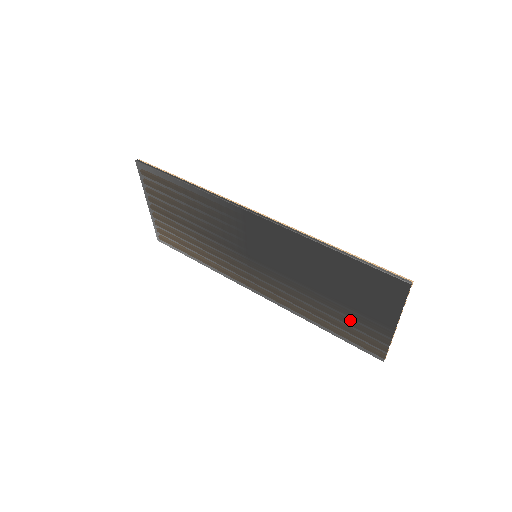
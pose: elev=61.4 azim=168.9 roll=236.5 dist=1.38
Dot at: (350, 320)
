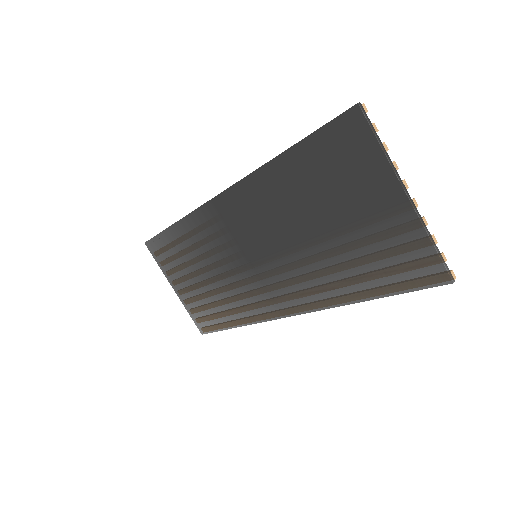
Dot at: (369, 246)
